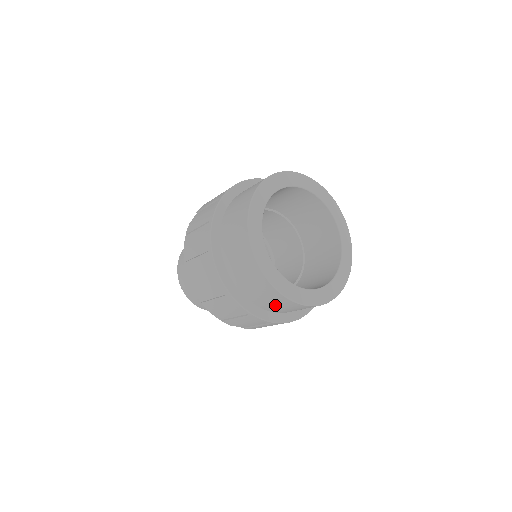
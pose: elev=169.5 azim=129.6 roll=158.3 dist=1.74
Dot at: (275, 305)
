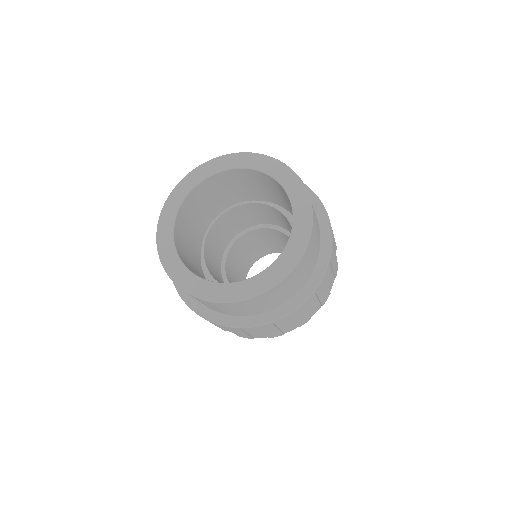
Dot at: occluded
